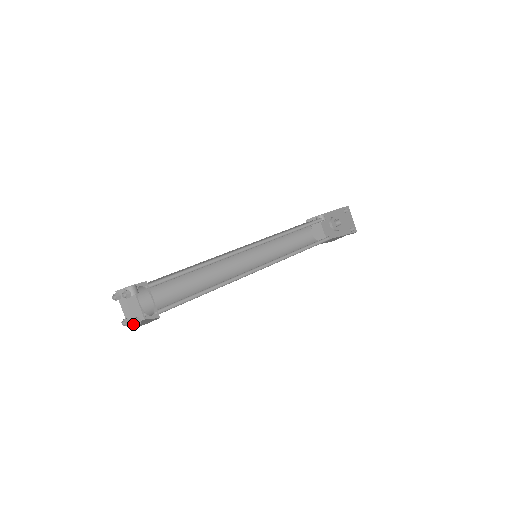
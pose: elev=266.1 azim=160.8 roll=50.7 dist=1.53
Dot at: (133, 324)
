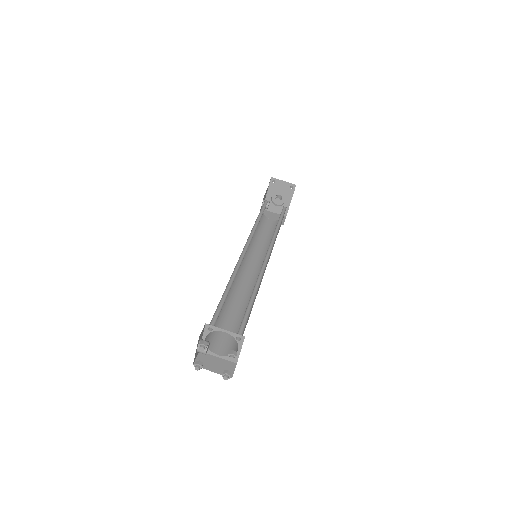
Dot at: (232, 360)
